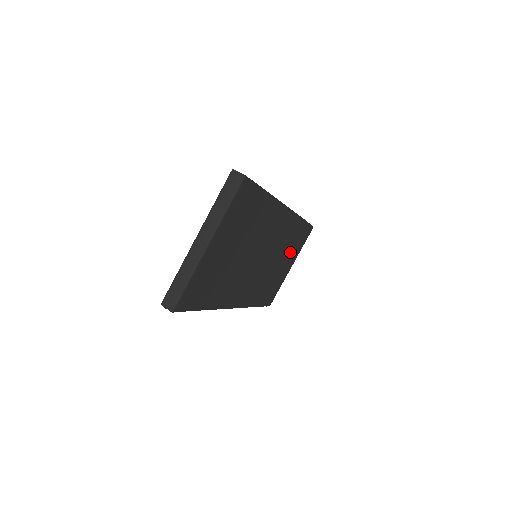
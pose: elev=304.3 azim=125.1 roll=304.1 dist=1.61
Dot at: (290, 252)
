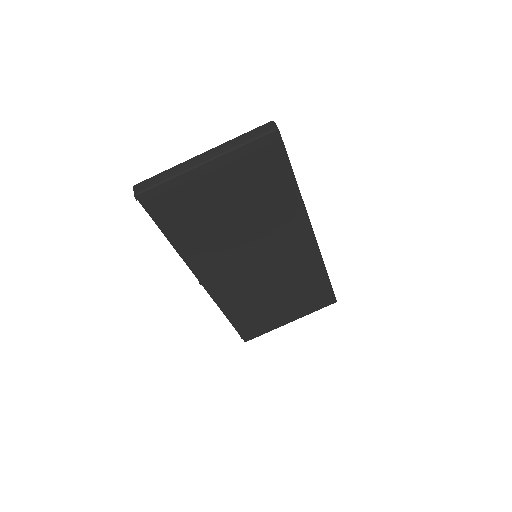
Dot at: (296, 299)
